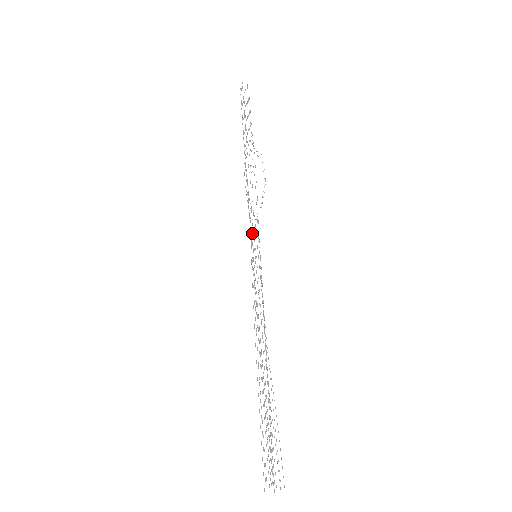
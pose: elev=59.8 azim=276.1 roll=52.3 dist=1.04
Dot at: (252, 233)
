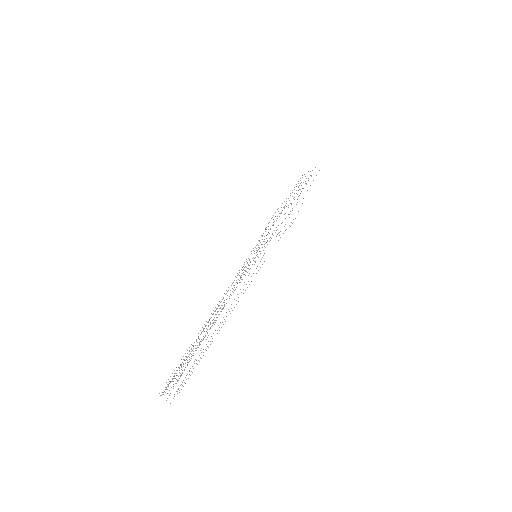
Dot at: occluded
